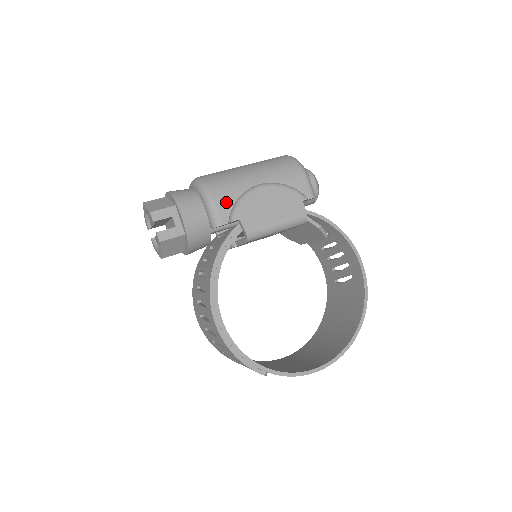
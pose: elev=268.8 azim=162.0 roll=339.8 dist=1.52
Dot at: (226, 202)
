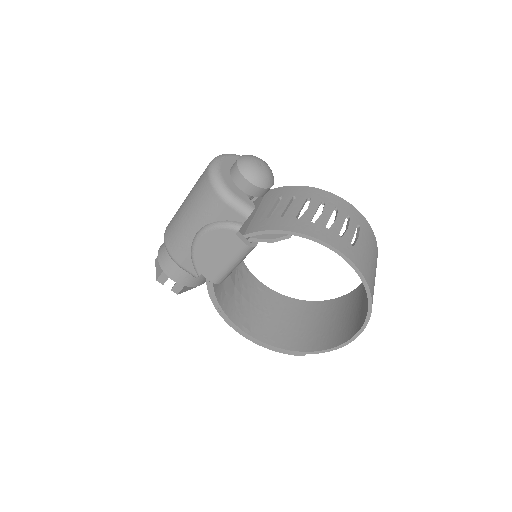
Dot at: (186, 261)
